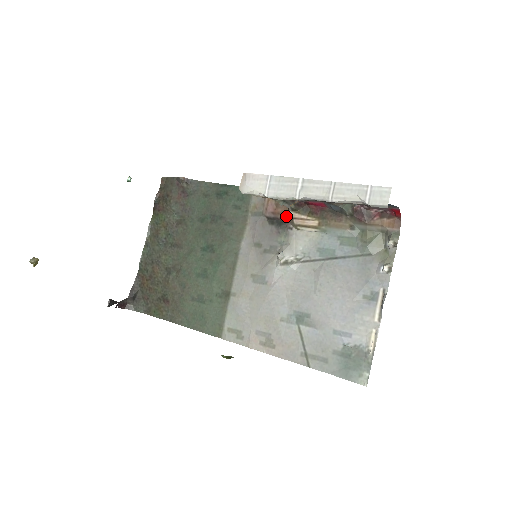
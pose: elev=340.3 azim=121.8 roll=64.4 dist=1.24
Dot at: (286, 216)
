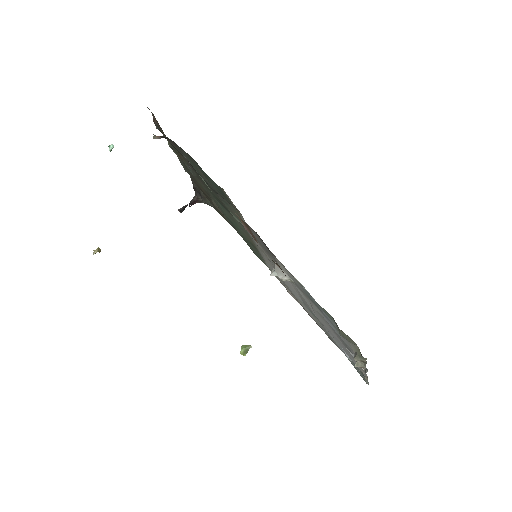
Dot at: occluded
